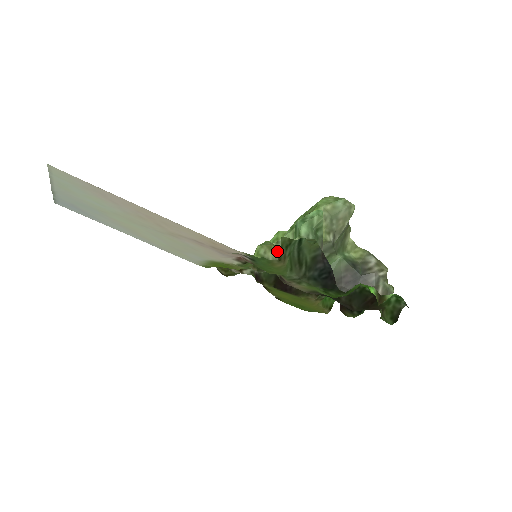
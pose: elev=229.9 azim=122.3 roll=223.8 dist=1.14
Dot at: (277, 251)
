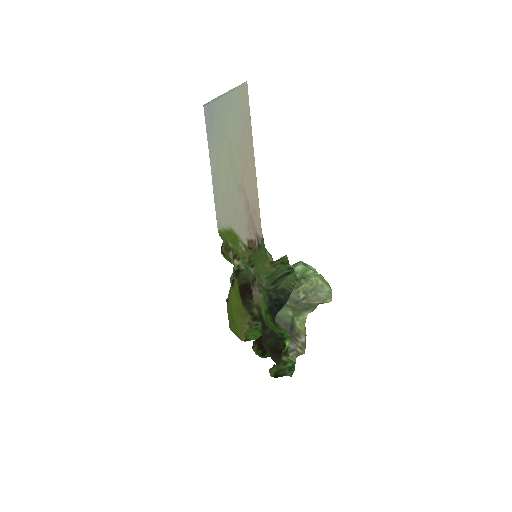
Dot at: occluded
